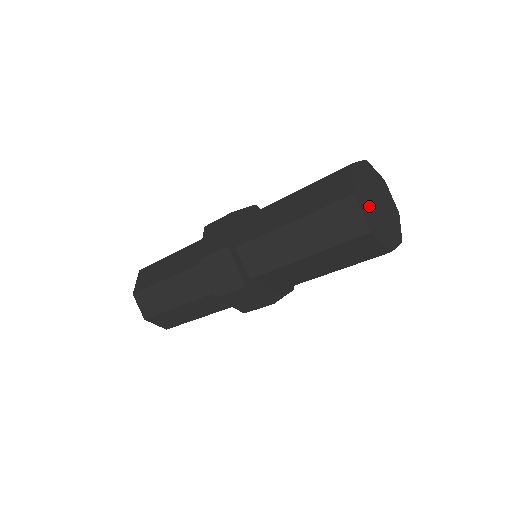
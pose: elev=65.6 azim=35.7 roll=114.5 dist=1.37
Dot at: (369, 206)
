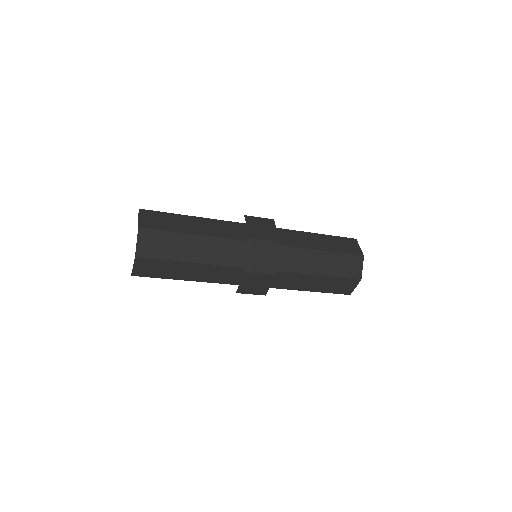
Dot at: occluded
